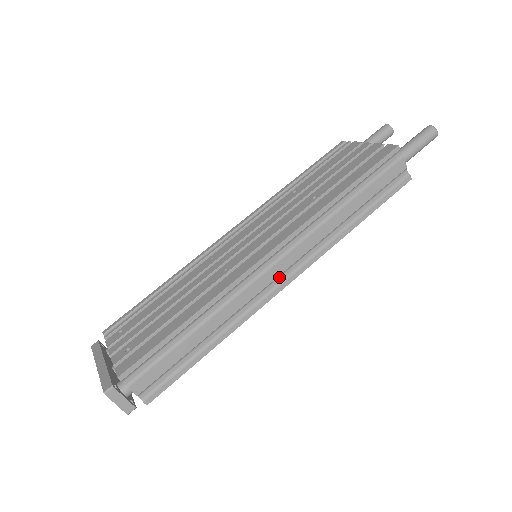
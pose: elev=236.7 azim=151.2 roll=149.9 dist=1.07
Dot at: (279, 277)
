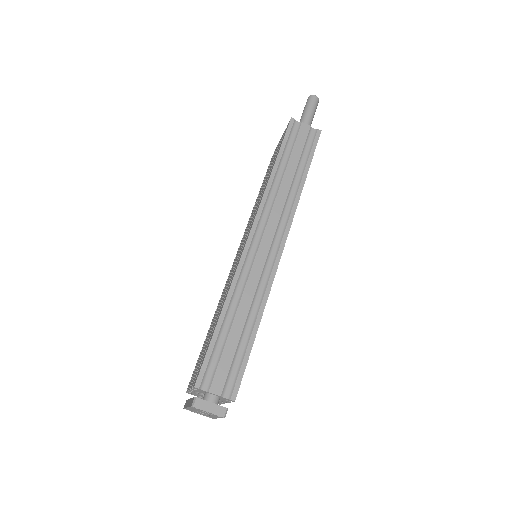
Dot at: (272, 247)
